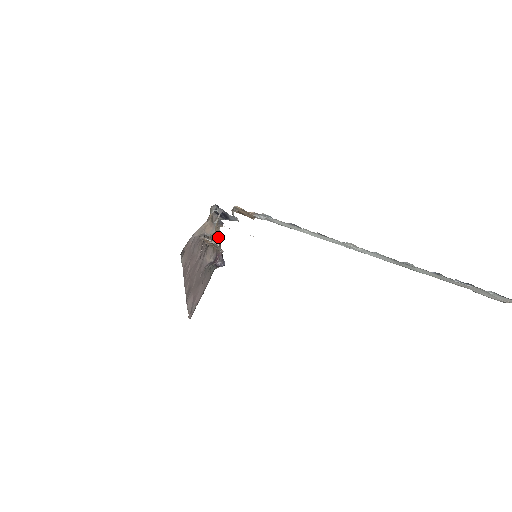
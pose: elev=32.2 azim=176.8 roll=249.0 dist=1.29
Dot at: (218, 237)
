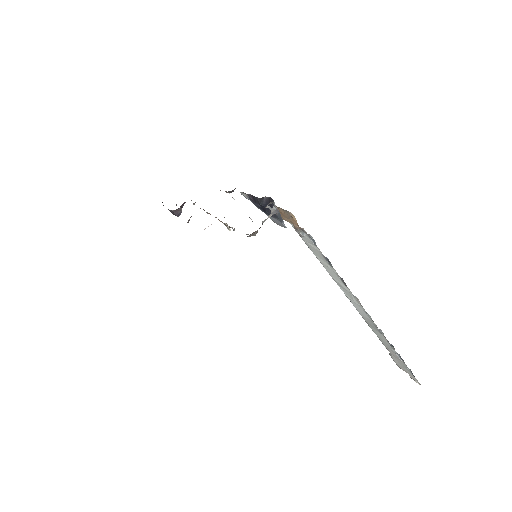
Dot at: occluded
